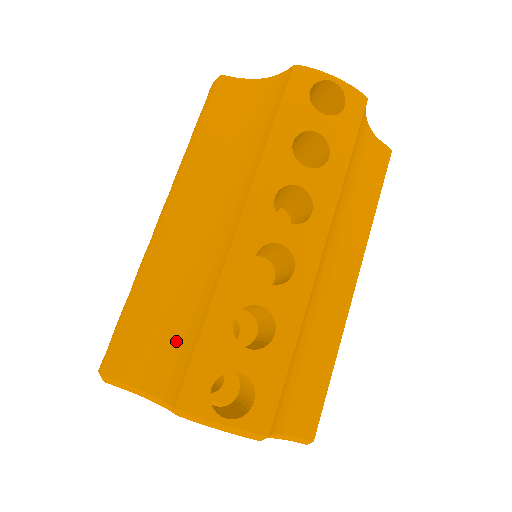
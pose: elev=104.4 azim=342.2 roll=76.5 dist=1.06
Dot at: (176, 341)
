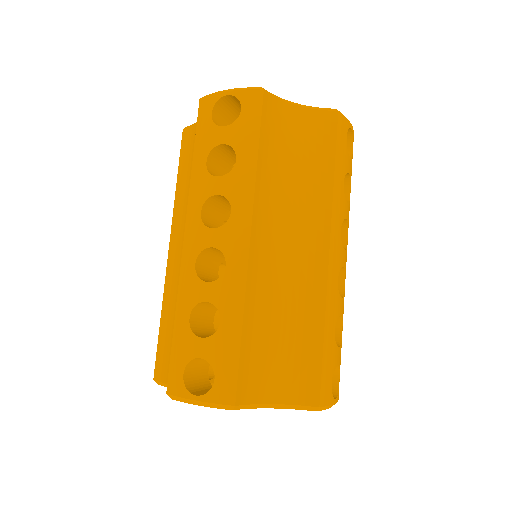
Dot at: (290, 356)
